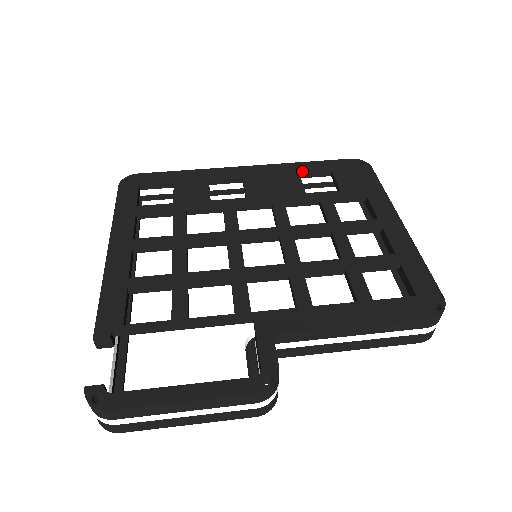
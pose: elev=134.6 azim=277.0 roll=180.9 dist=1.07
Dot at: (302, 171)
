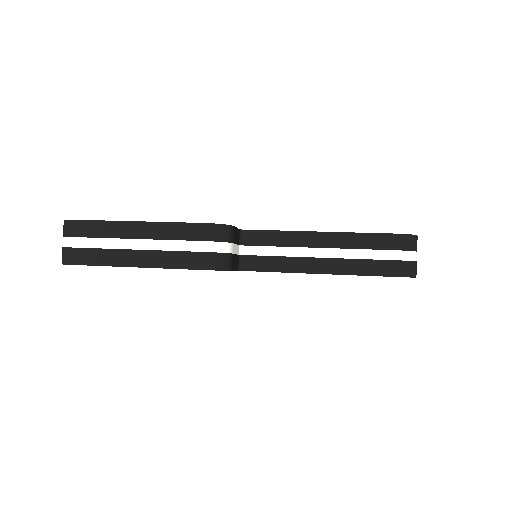
Dot at: occluded
